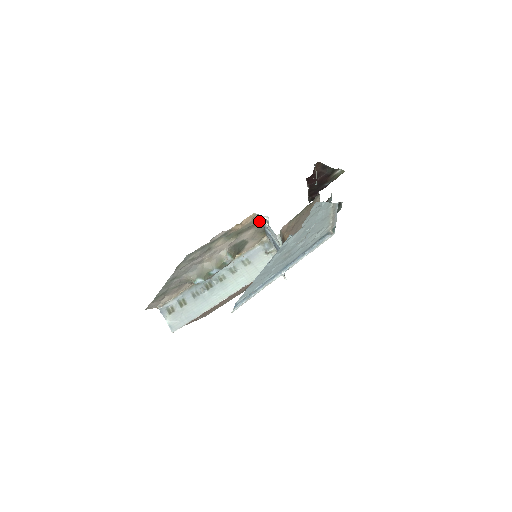
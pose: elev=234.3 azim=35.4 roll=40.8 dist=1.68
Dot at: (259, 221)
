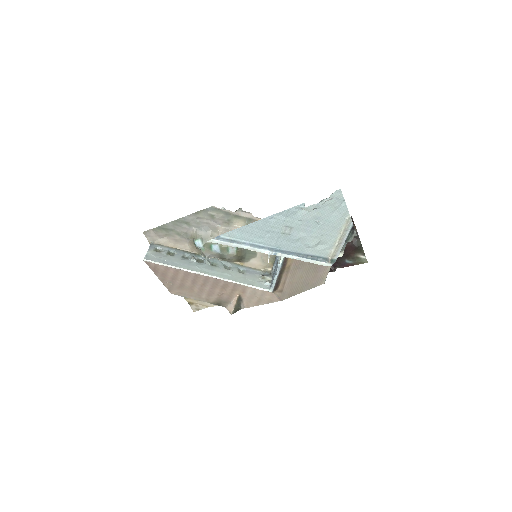
Dot at: occluded
